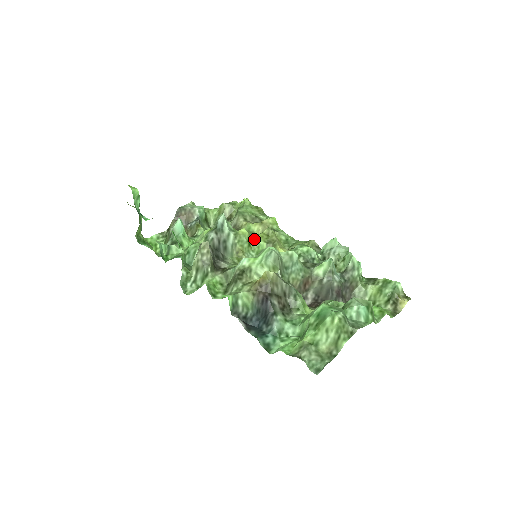
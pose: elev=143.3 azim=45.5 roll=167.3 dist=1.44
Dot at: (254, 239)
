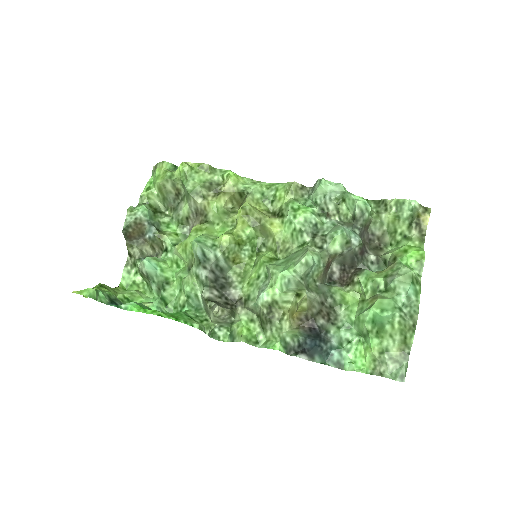
Dot at: (239, 235)
